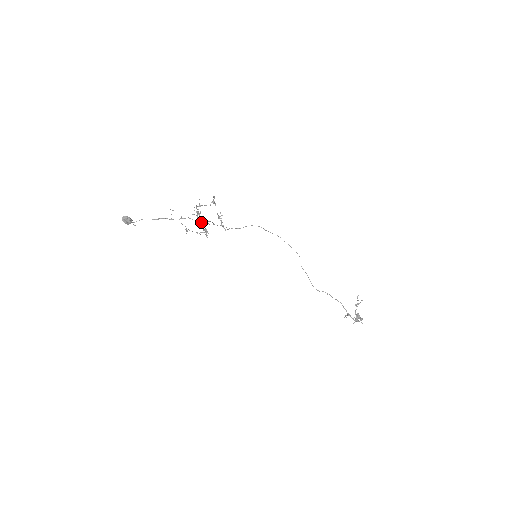
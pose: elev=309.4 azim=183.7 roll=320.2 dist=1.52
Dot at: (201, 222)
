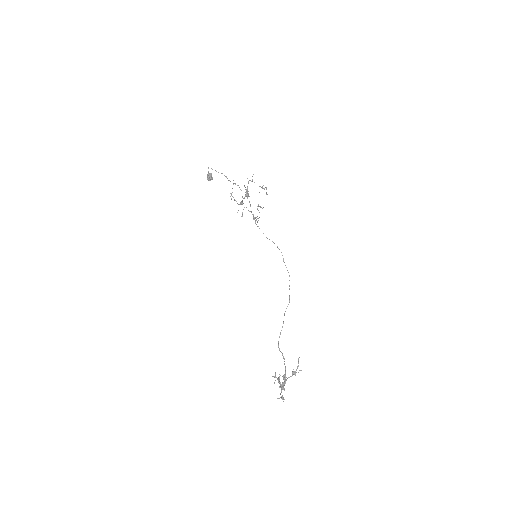
Dot at: (244, 198)
